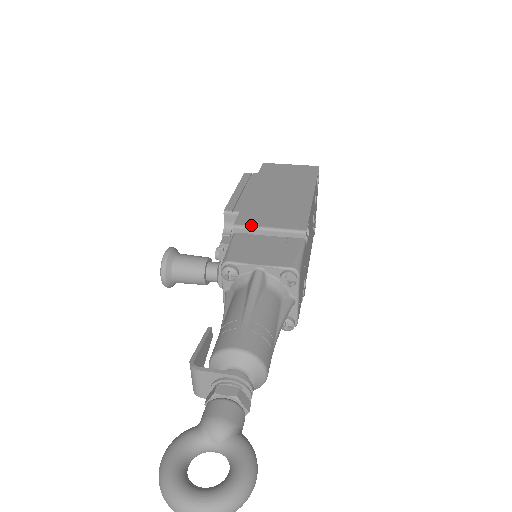
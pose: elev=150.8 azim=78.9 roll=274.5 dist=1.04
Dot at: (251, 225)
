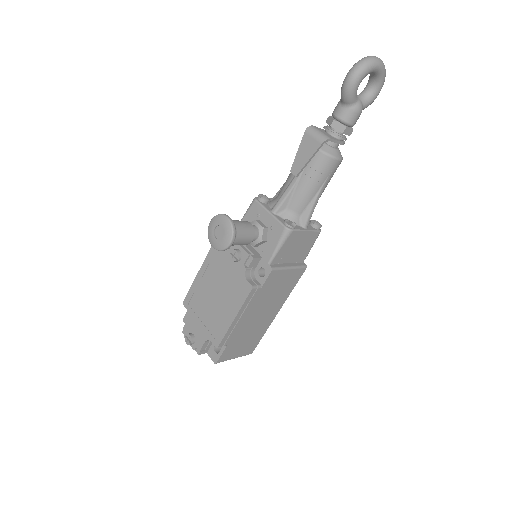
Dot at: occluded
